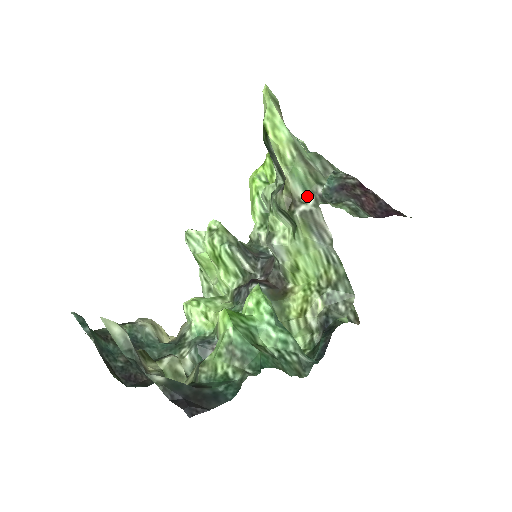
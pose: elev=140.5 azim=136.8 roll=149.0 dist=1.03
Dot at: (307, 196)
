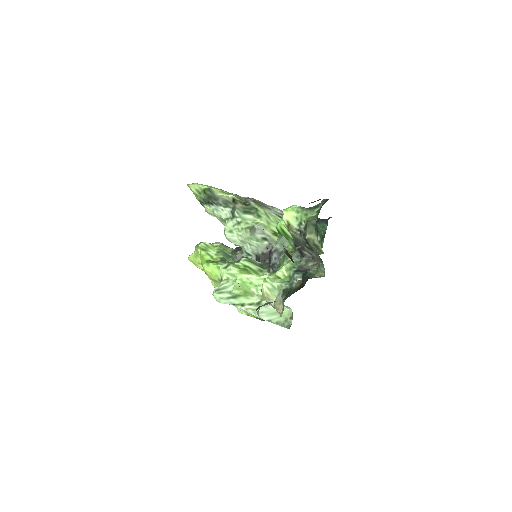
Dot at: (245, 201)
